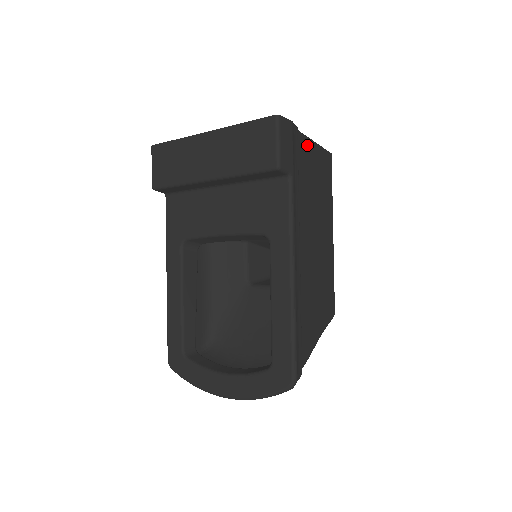
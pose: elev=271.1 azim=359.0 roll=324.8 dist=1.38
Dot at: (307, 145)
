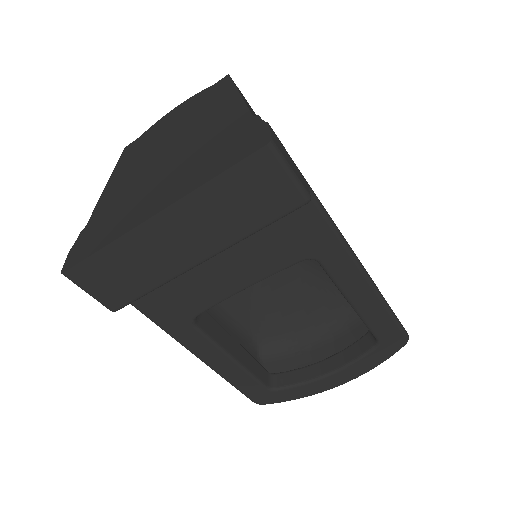
Dot at: (252, 113)
